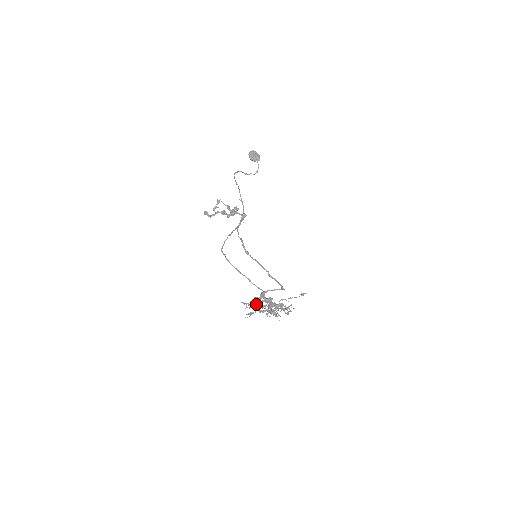
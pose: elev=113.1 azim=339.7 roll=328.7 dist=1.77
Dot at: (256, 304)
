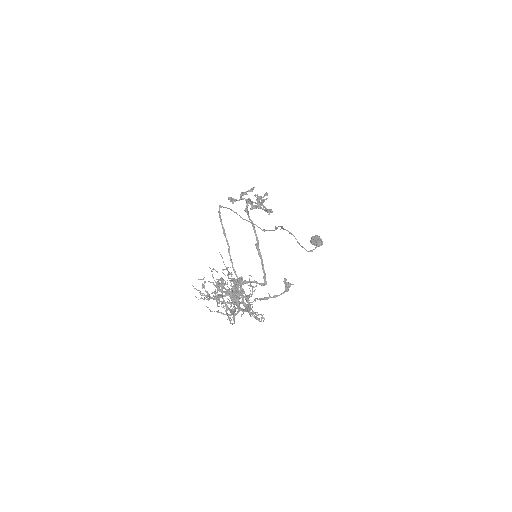
Dot at: (217, 281)
